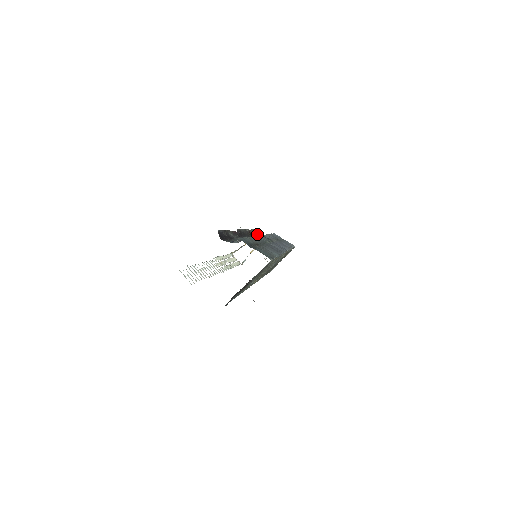
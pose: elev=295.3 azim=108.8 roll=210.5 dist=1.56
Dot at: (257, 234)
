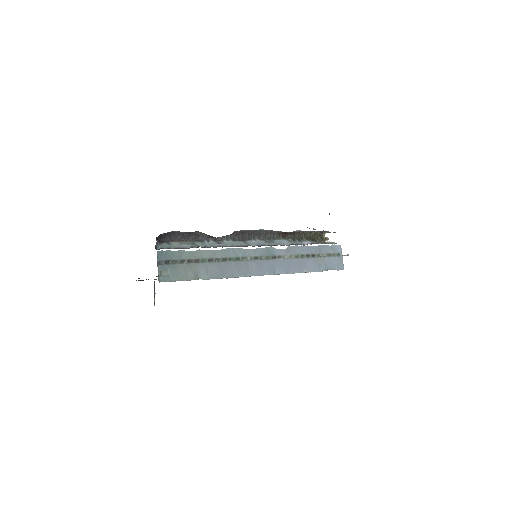
Dot at: (313, 235)
